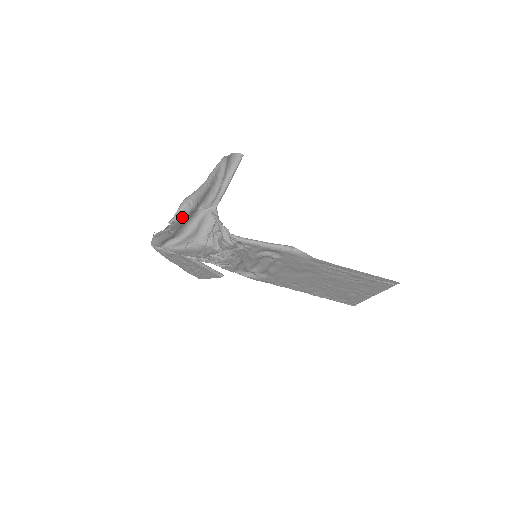
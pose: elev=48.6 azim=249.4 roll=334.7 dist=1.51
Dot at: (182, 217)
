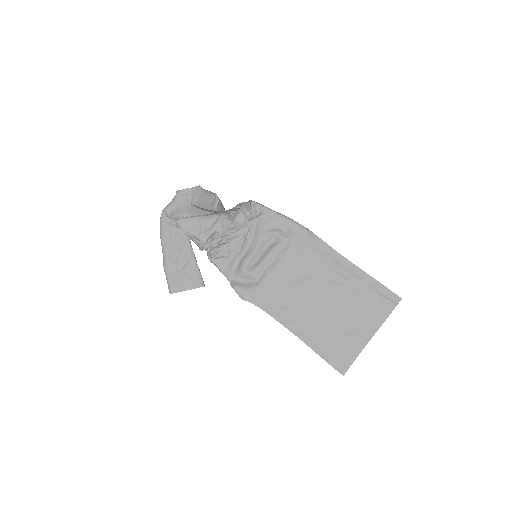
Dot at: (208, 195)
